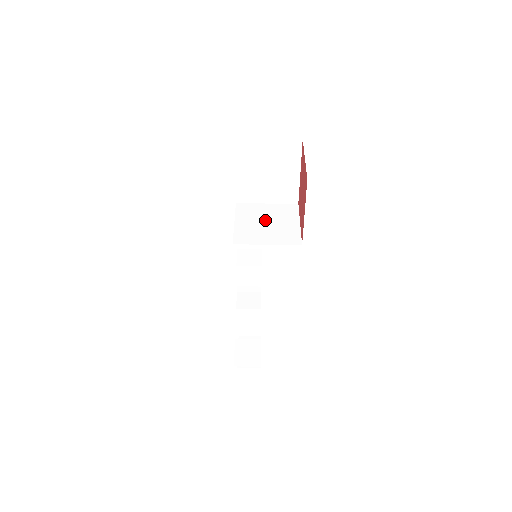
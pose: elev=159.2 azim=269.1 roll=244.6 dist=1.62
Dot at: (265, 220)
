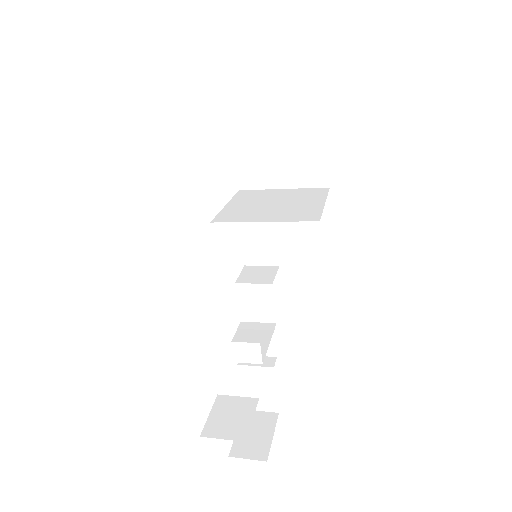
Dot at: (272, 201)
